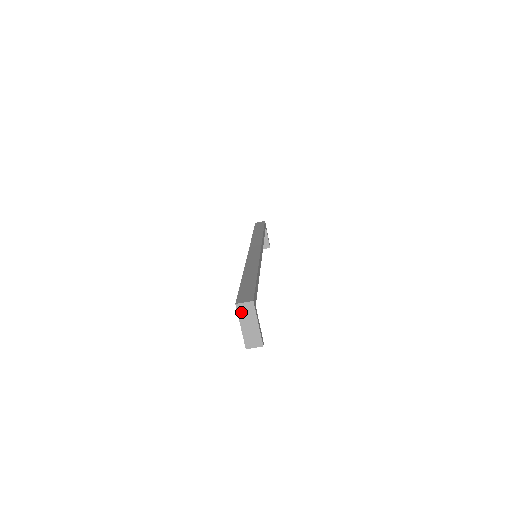
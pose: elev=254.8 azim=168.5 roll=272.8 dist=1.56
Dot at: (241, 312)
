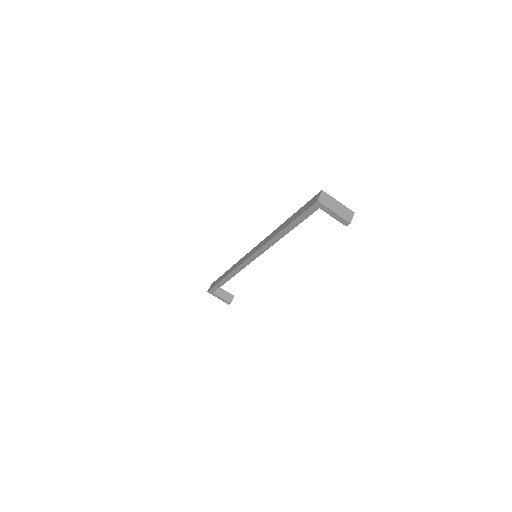
Dot at: (325, 203)
